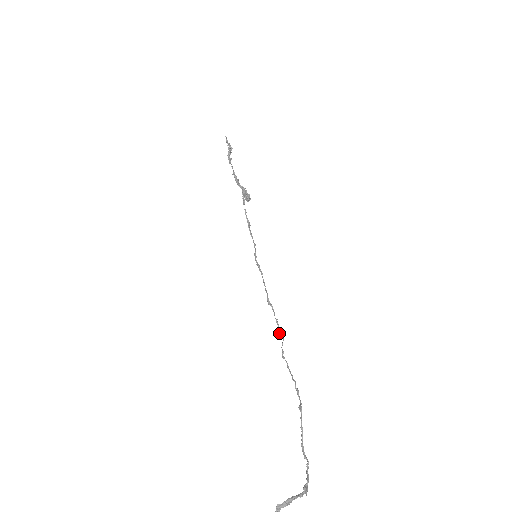
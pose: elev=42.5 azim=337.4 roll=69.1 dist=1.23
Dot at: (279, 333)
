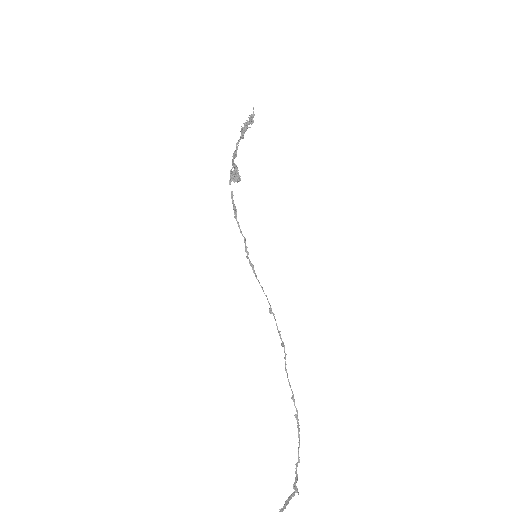
Dot at: (282, 345)
